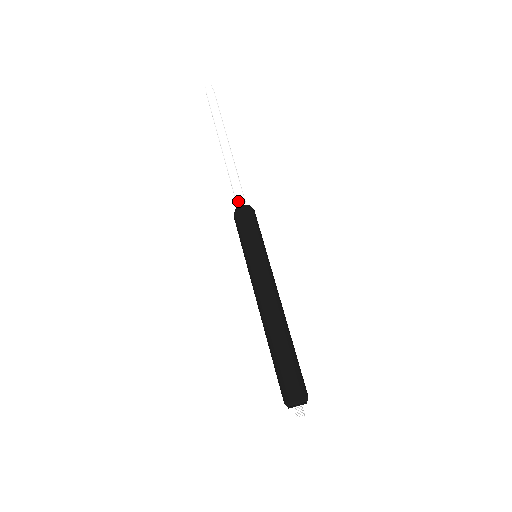
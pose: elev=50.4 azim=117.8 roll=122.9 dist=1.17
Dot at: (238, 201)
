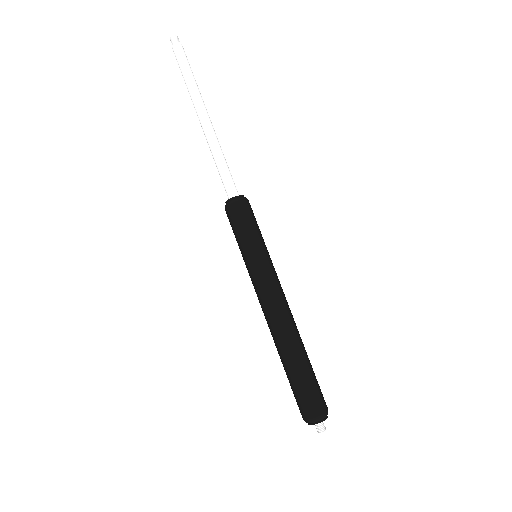
Dot at: (228, 191)
